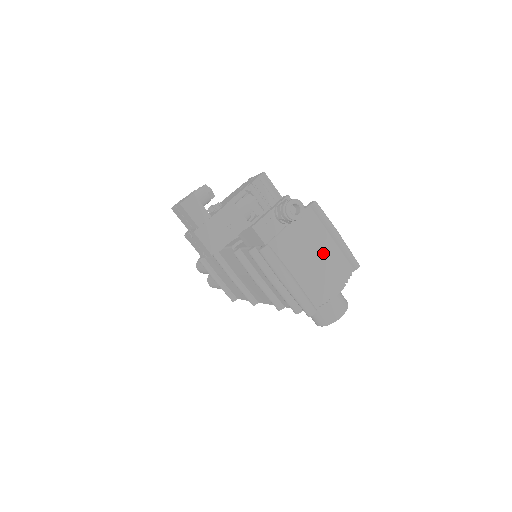
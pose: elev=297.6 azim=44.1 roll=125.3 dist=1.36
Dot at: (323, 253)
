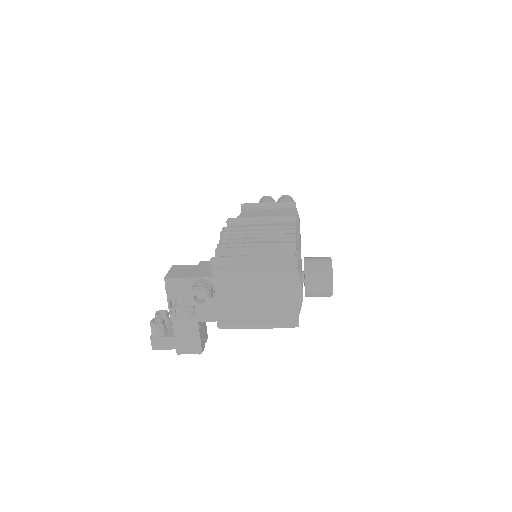
Dot at: (258, 284)
